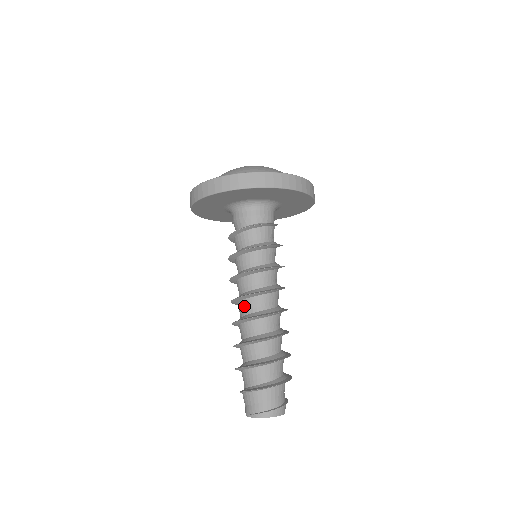
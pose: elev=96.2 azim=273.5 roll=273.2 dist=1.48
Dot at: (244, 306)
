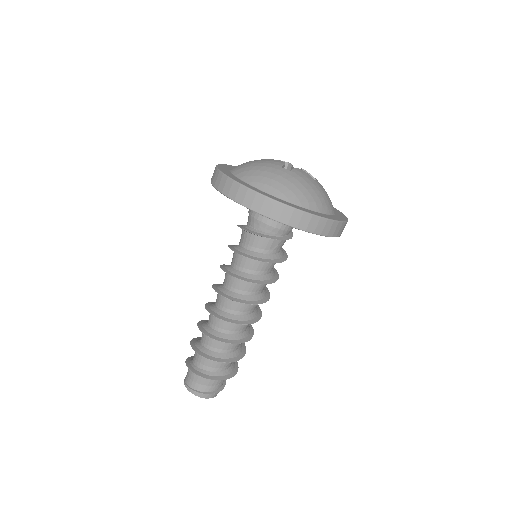
Dot at: (218, 299)
